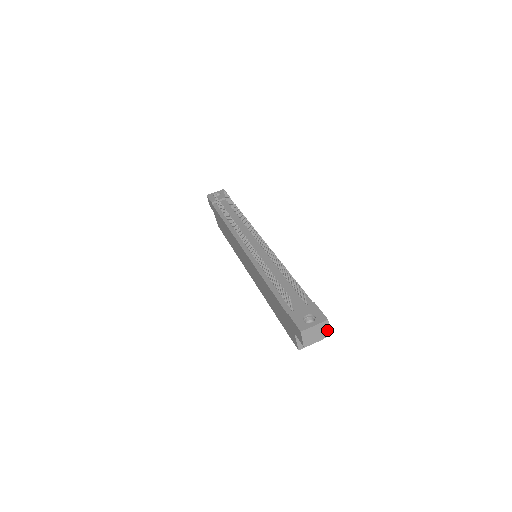
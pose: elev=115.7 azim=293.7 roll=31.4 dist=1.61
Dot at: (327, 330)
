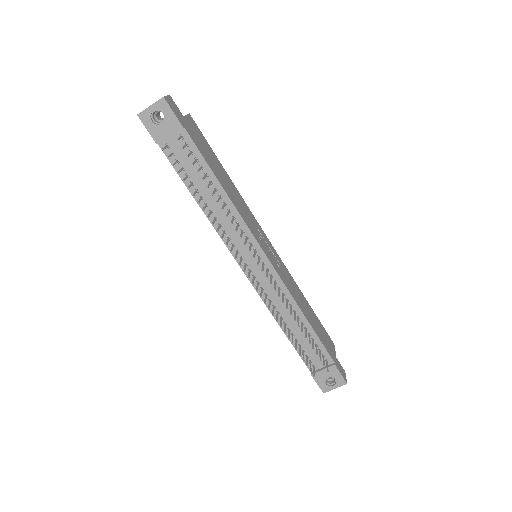
Dot at: occluded
